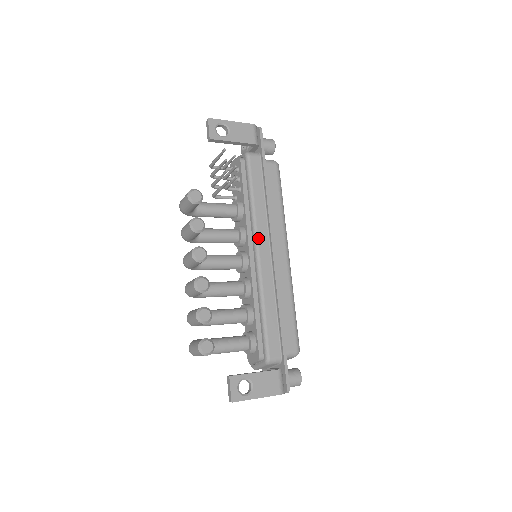
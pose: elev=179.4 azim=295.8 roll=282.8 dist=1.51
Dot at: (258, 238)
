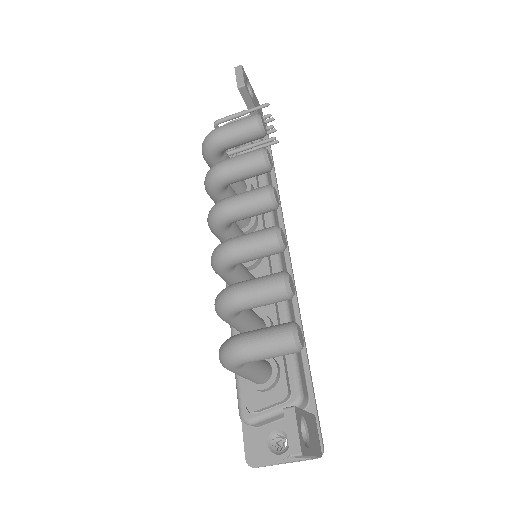
Dot at: occluded
